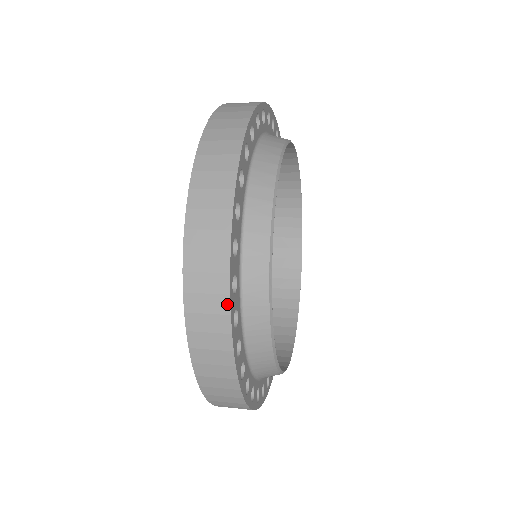
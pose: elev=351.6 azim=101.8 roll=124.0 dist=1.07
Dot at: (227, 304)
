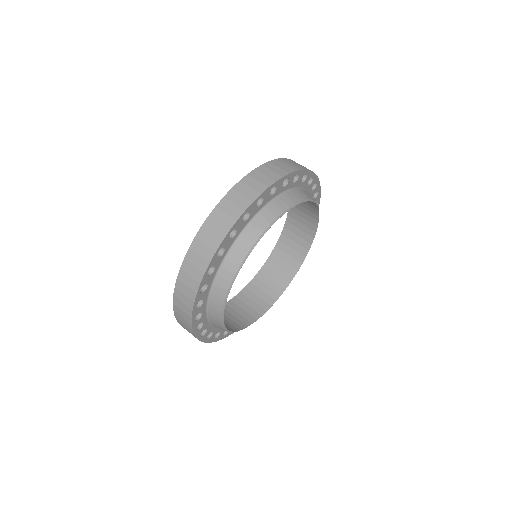
Dot at: (191, 326)
